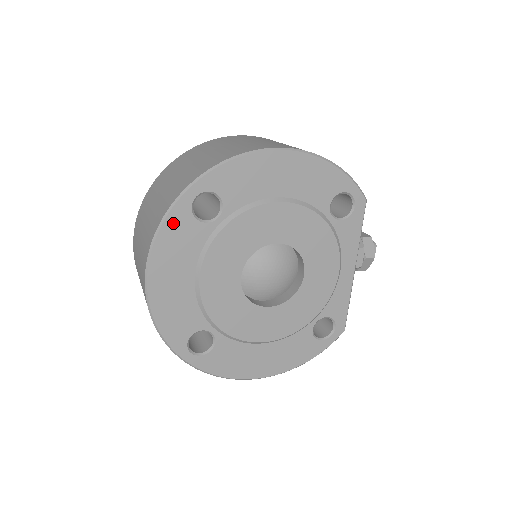
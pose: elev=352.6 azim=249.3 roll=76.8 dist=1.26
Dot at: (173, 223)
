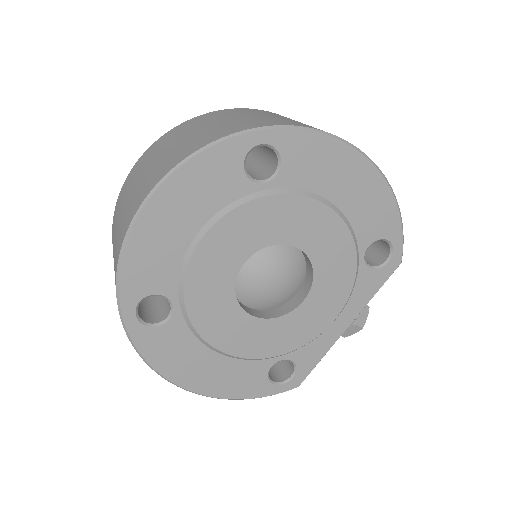
Dot at: (218, 155)
